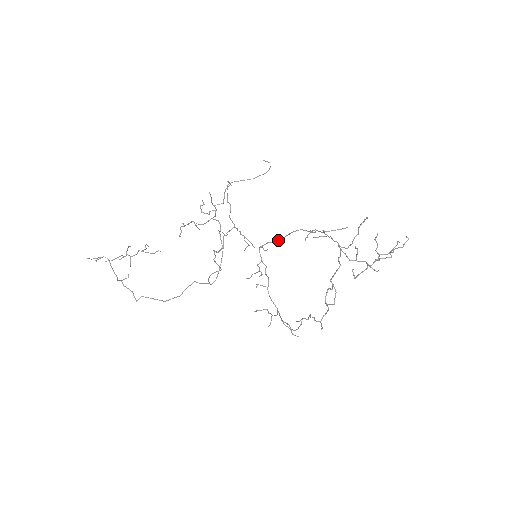
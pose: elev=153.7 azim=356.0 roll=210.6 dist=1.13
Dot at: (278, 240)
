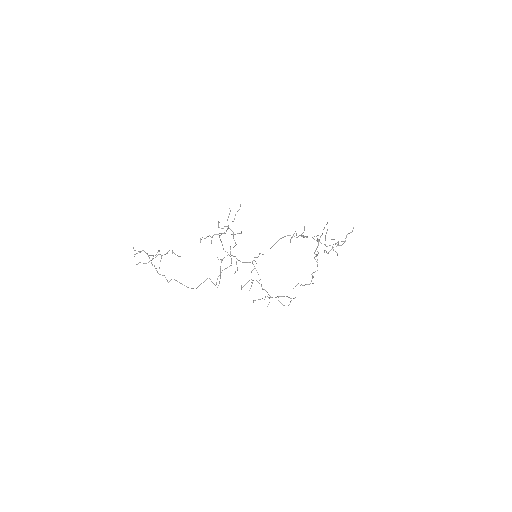
Dot at: occluded
